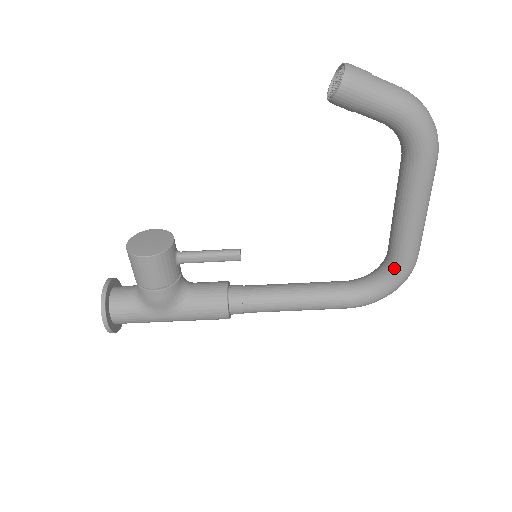
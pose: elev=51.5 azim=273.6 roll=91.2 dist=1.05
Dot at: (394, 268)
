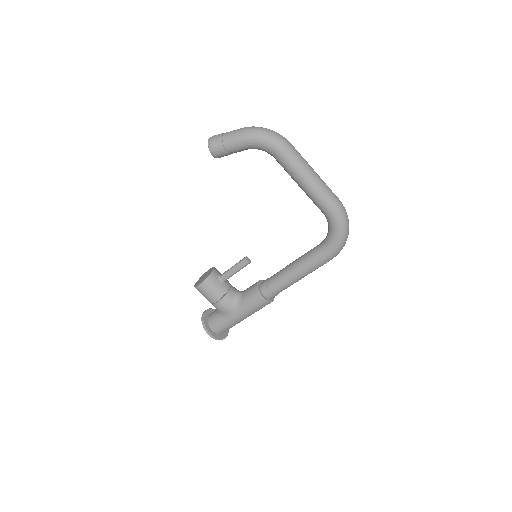
Dot at: (328, 218)
